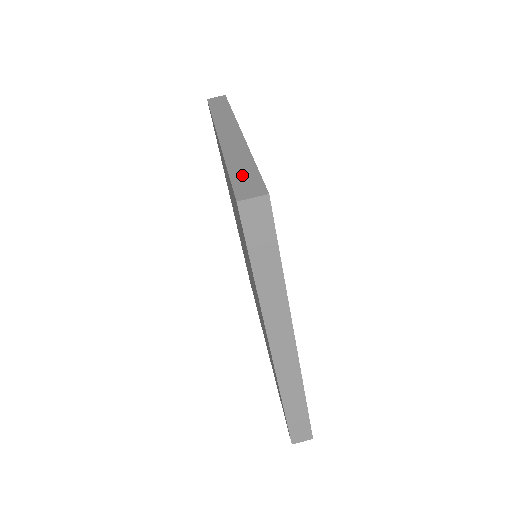
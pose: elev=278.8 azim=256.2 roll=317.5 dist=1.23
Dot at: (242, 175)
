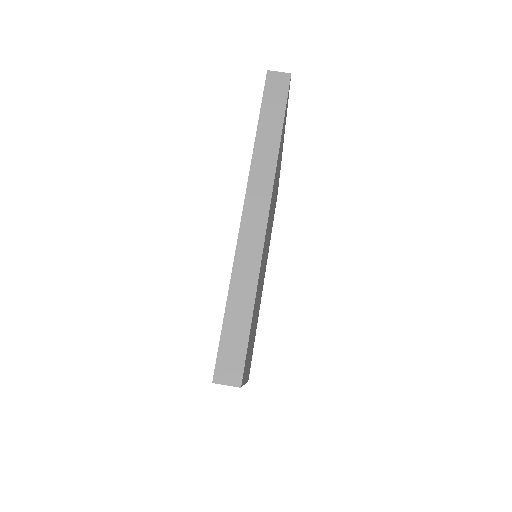
Dot at: occluded
